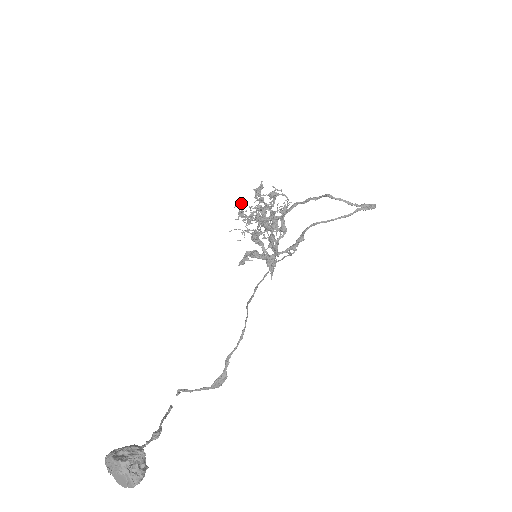
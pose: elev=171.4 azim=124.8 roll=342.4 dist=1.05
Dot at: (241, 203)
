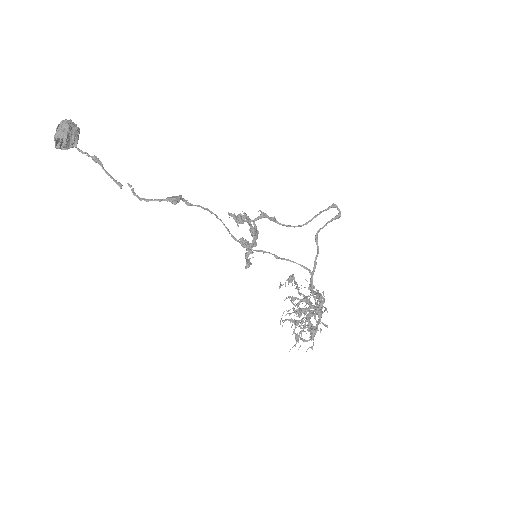
Dot at: (293, 333)
